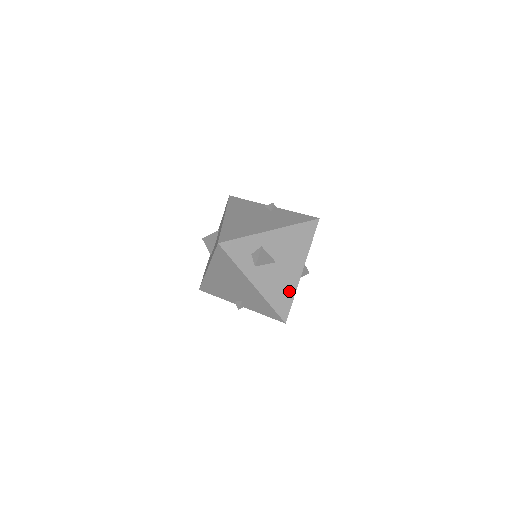
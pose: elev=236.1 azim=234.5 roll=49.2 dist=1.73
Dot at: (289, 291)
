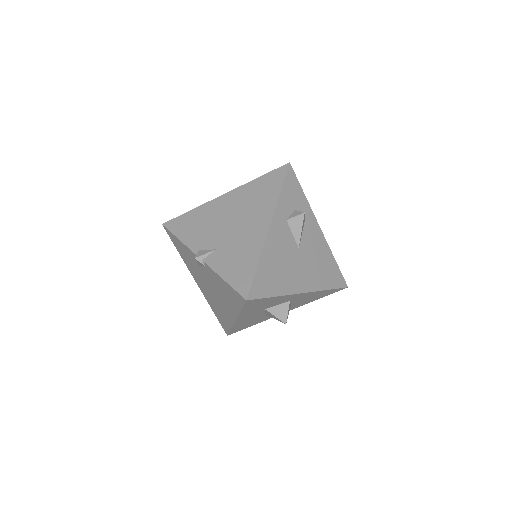
Dot at: (280, 284)
